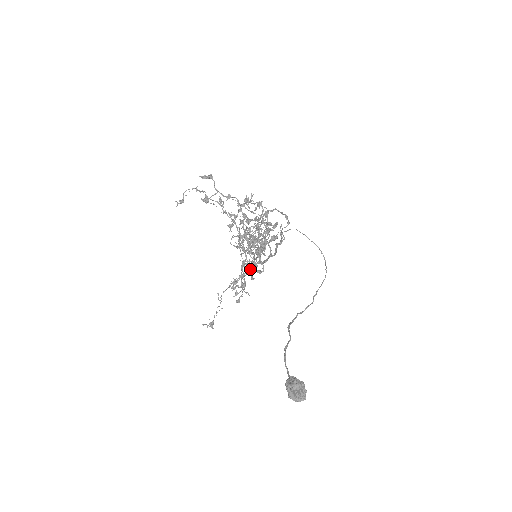
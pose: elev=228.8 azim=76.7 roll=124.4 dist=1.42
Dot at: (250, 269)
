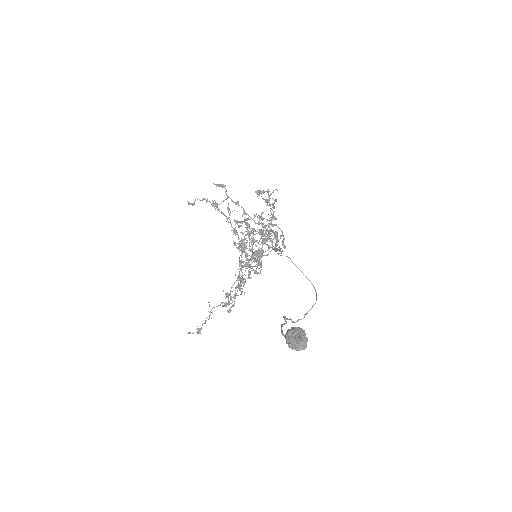
Dot at: (251, 260)
